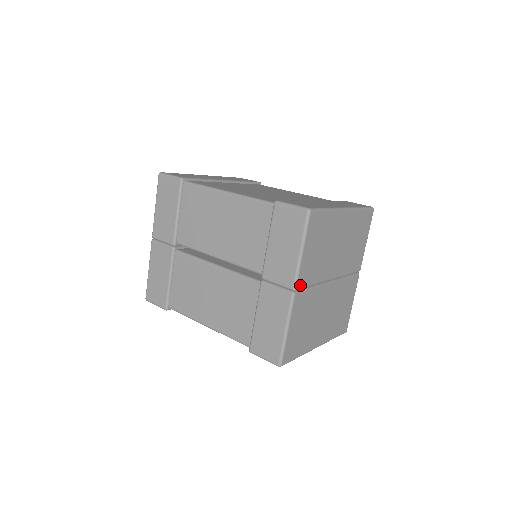
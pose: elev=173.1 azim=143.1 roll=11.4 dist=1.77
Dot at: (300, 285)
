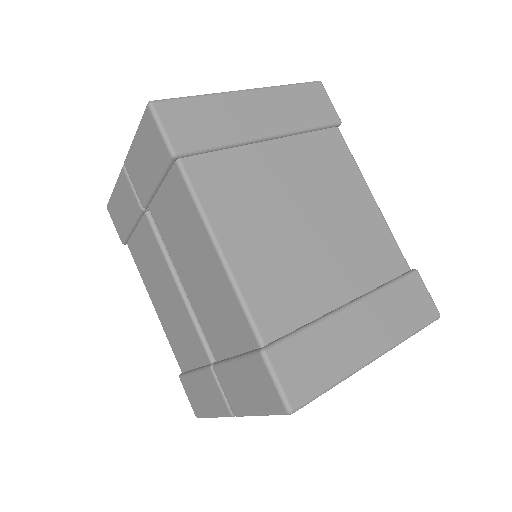
Dot at: occluded
